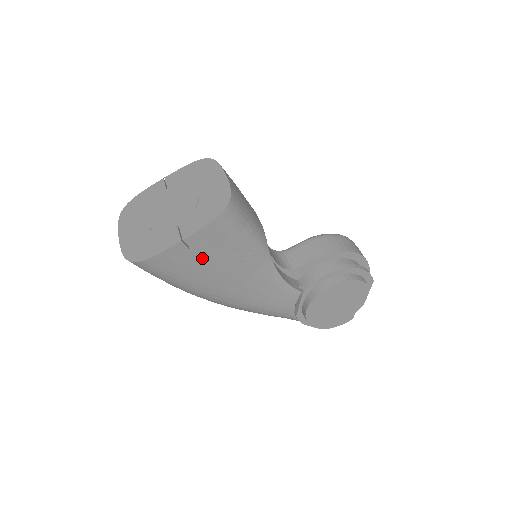
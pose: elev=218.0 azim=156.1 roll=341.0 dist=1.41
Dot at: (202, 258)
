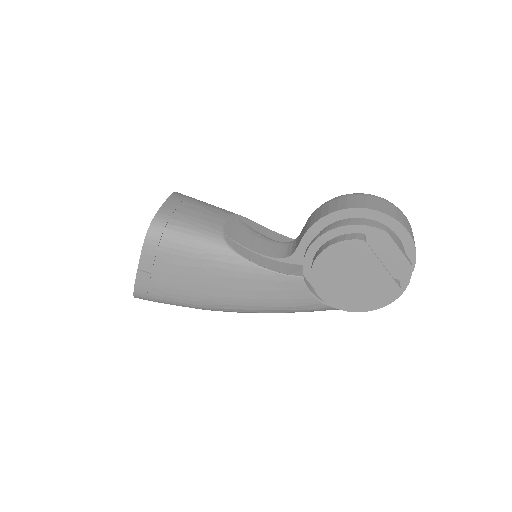
Dot at: (168, 277)
